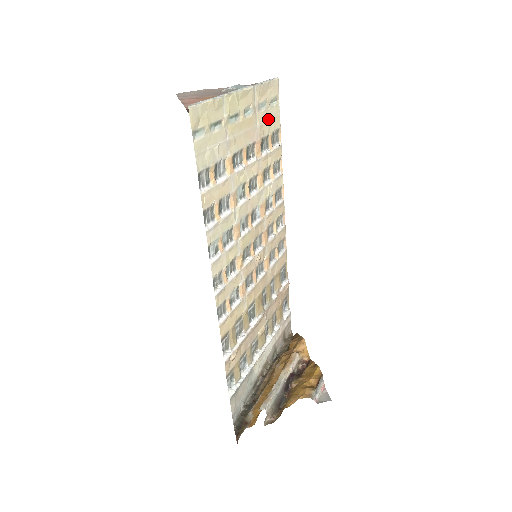
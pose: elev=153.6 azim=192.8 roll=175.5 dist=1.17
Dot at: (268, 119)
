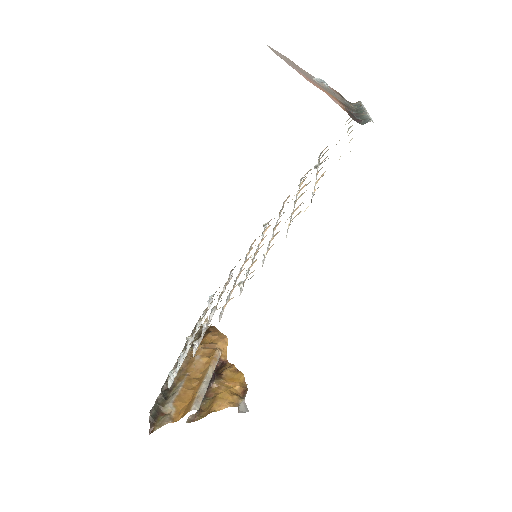
Dot at: occluded
